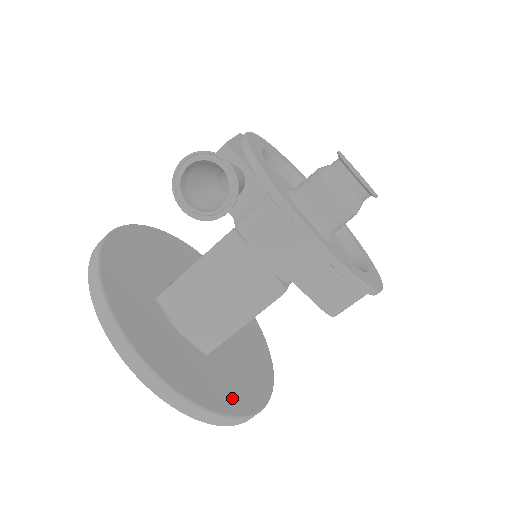
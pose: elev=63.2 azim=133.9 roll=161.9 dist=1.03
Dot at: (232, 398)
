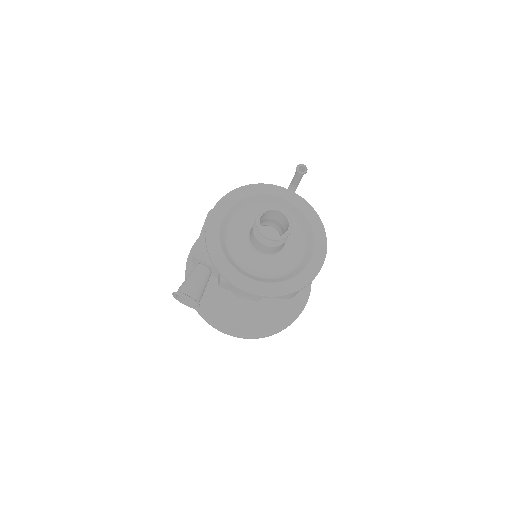
Dot at: (276, 321)
